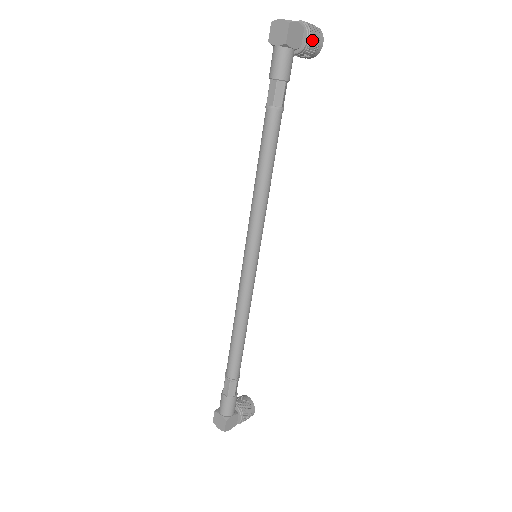
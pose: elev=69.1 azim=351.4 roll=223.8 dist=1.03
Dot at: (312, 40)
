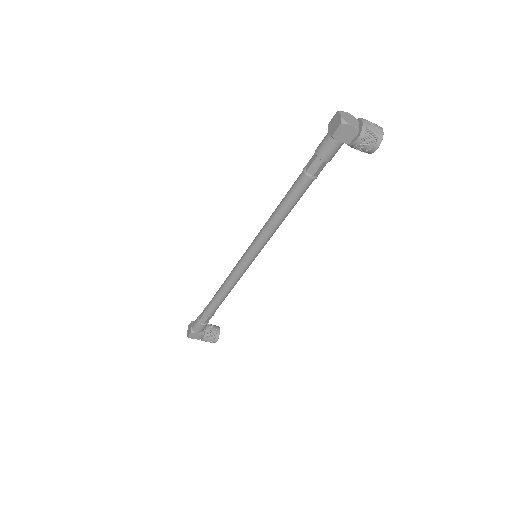
Dot at: (363, 143)
